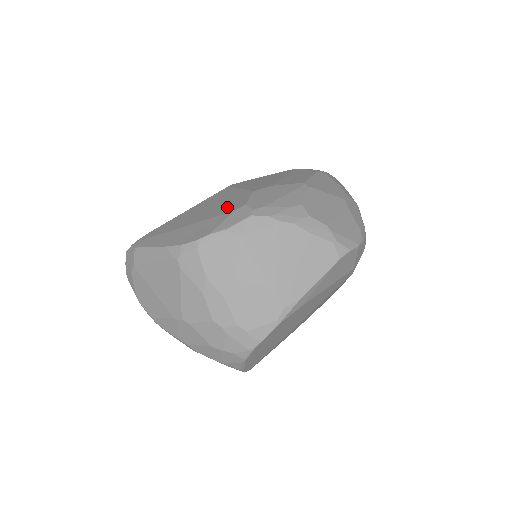
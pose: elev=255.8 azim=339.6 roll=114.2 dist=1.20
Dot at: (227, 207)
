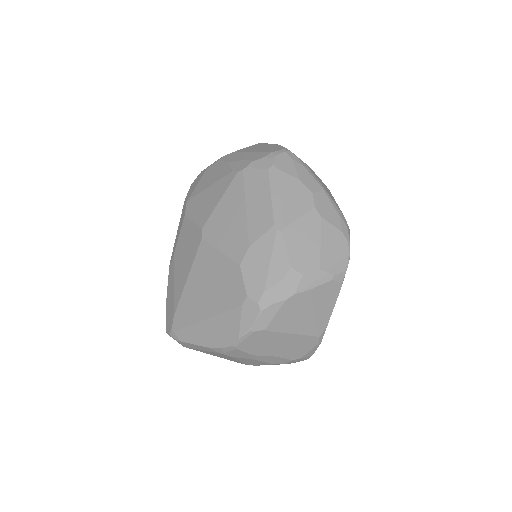
Dot at: (230, 294)
